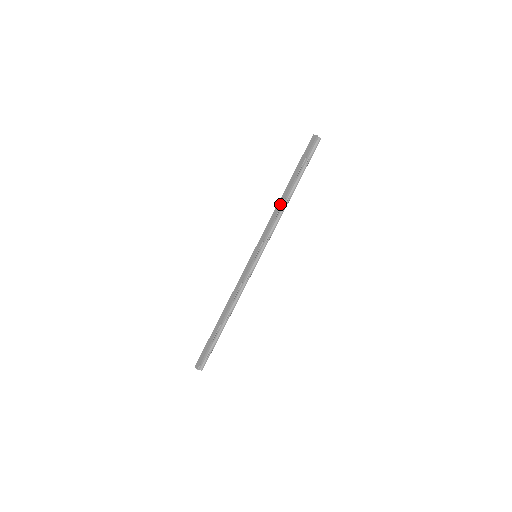
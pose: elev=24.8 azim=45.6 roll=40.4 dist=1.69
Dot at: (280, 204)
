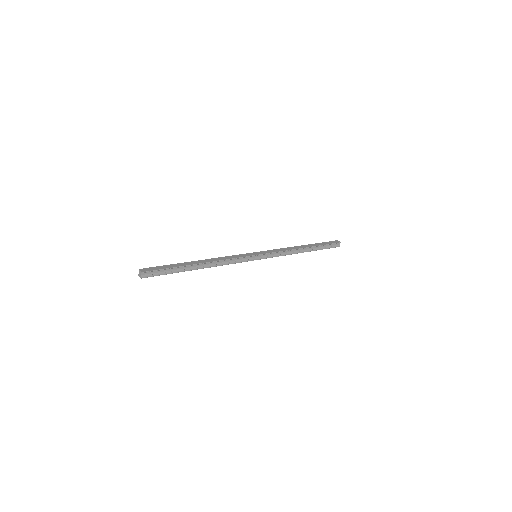
Dot at: (296, 248)
